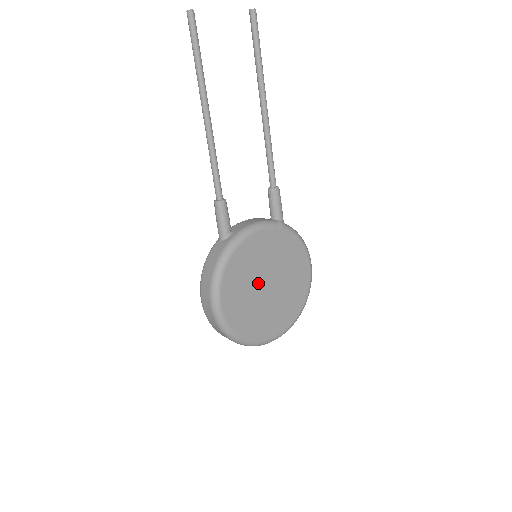
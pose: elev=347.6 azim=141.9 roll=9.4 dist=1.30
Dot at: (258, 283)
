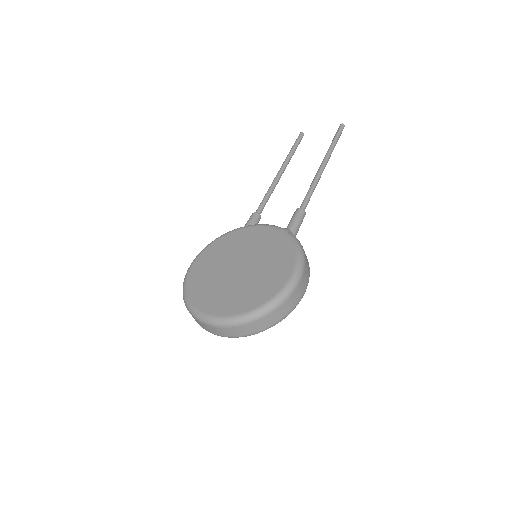
Dot at: (232, 261)
